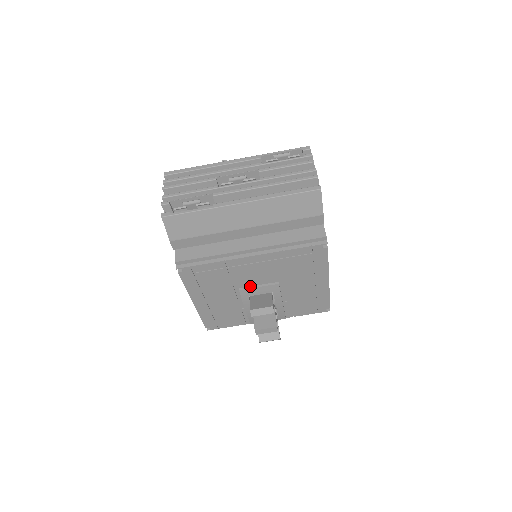
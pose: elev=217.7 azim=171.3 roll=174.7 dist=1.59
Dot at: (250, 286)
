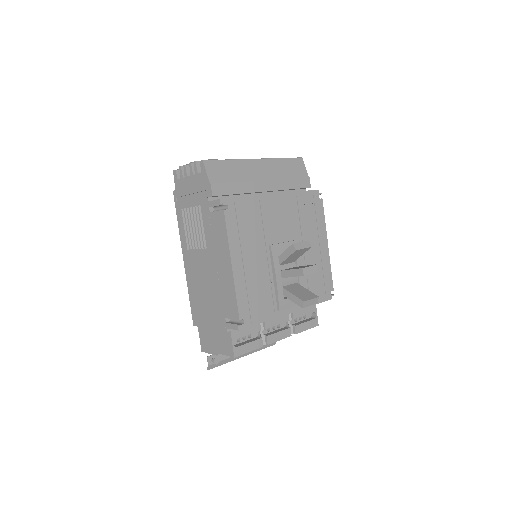
Dot at: (277, 243)
